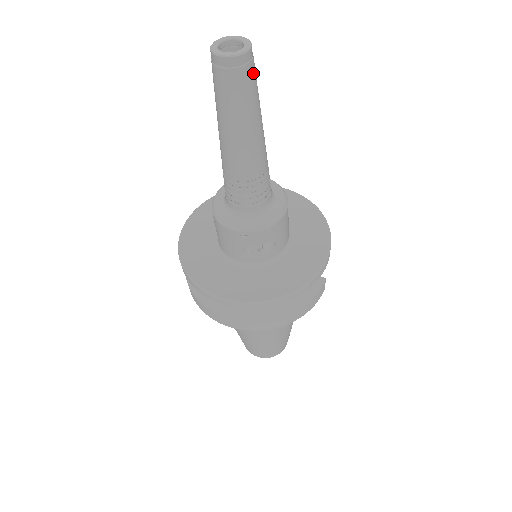
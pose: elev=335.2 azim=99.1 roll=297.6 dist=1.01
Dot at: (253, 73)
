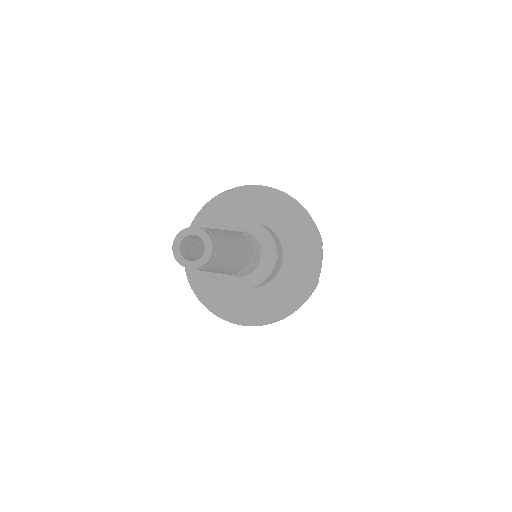
Dot at: (219, 256)
